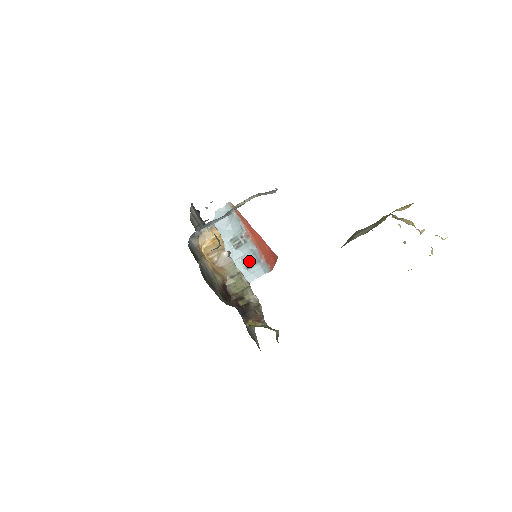
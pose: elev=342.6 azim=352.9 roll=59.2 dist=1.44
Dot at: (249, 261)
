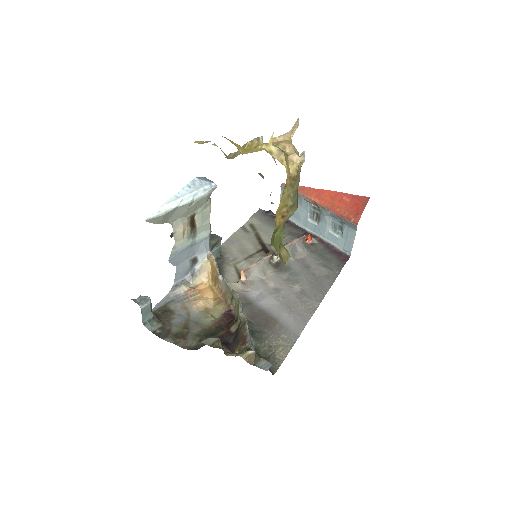
Dot at: (336, 227)
